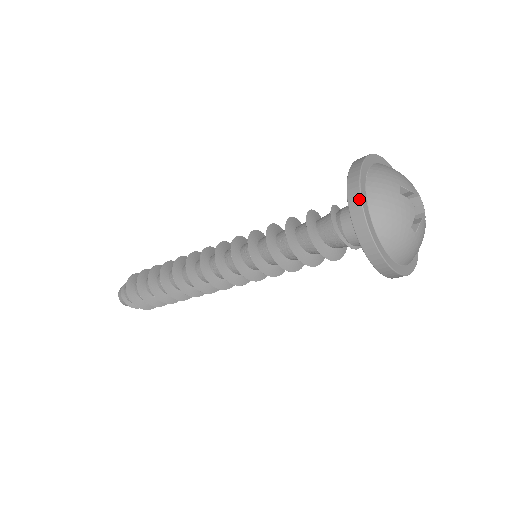
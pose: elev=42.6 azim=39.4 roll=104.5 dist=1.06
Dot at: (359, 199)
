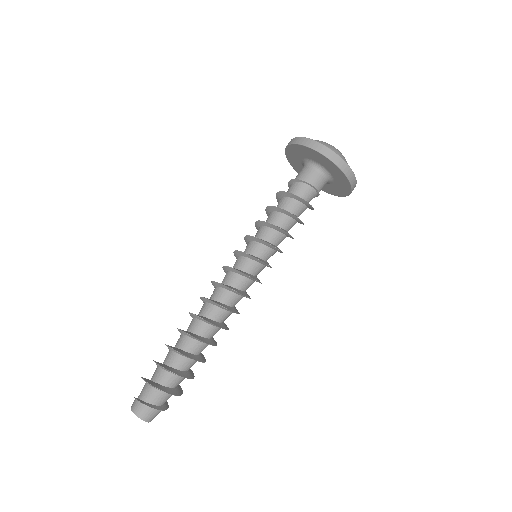
Dot at: (294, 138)
